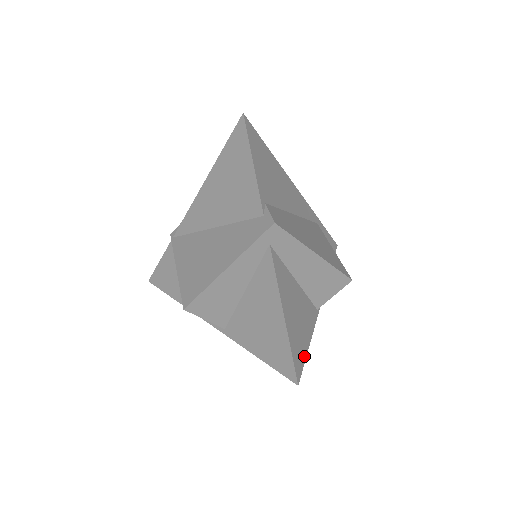
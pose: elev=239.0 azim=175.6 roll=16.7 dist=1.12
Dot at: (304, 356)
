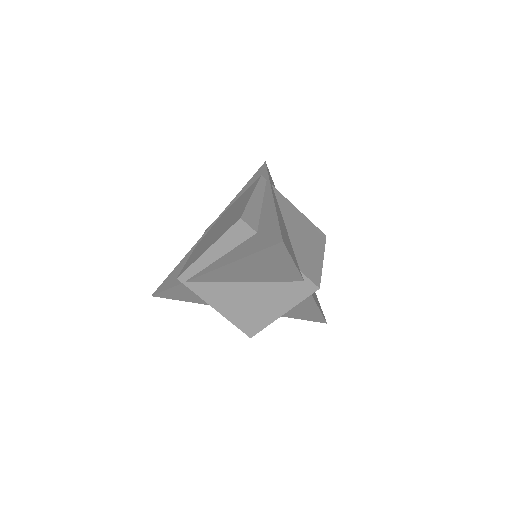
Dot at: occluded
